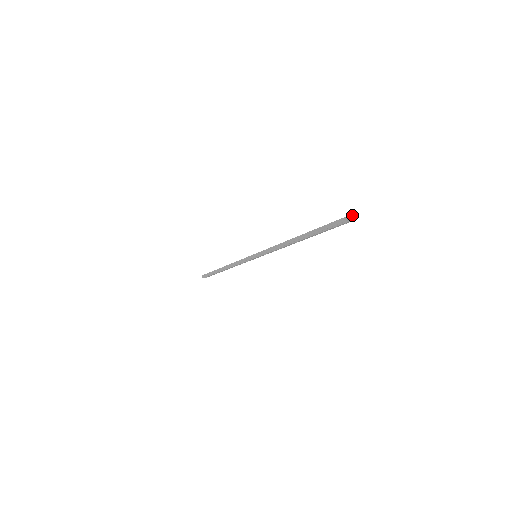
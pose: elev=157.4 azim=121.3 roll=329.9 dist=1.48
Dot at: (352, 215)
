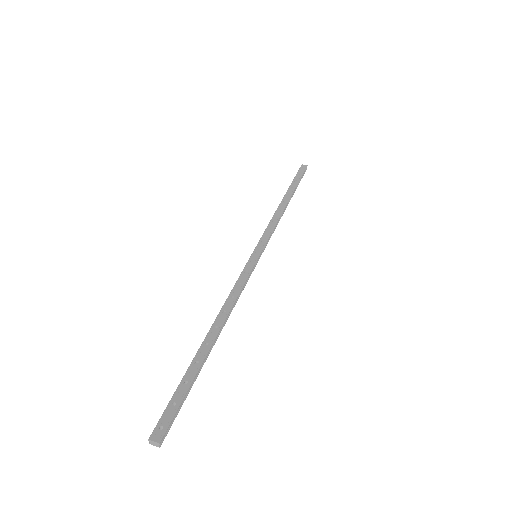
Dot at: (156, 442)
